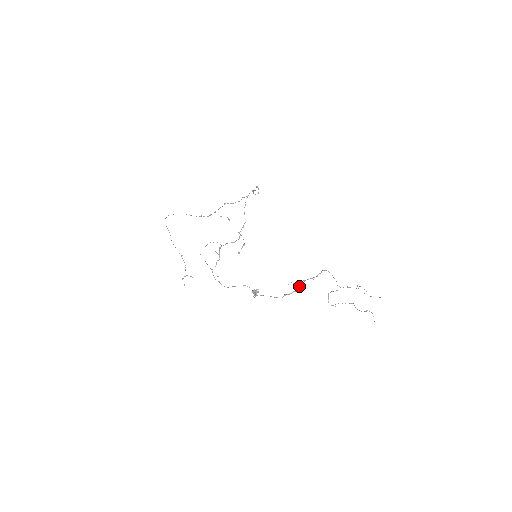
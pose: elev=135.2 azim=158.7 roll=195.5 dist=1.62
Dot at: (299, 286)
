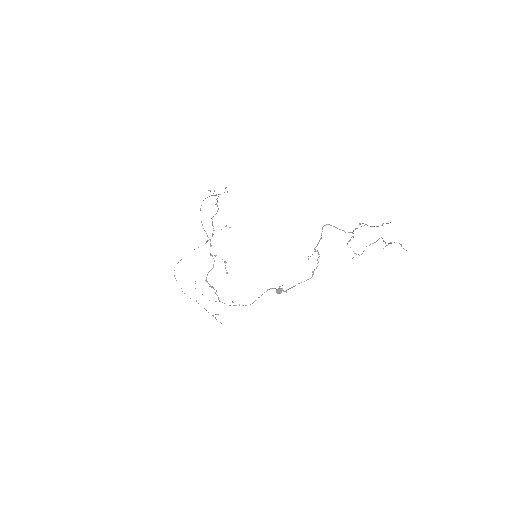
Dot at: occluded
